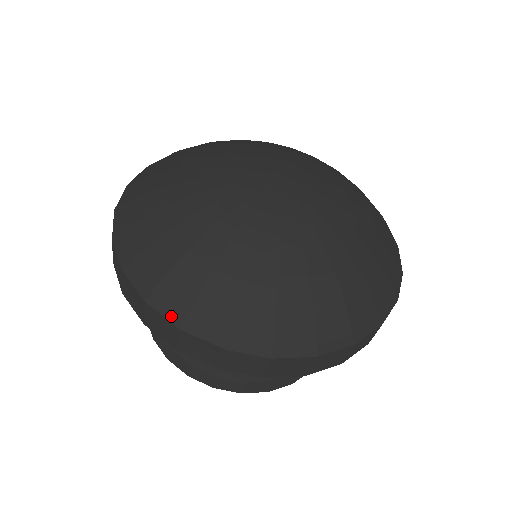
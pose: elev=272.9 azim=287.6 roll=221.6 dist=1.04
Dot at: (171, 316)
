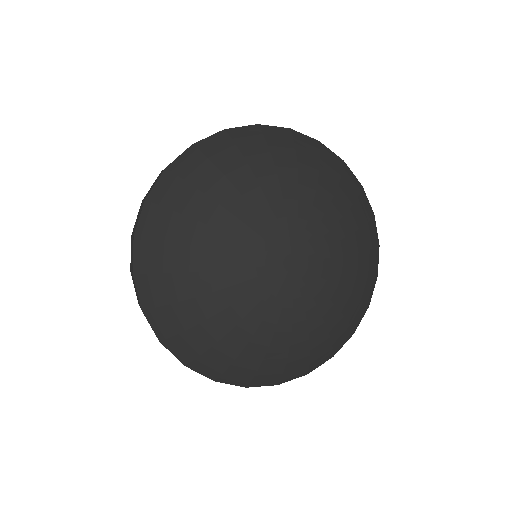
Dot at: (179, 357)
